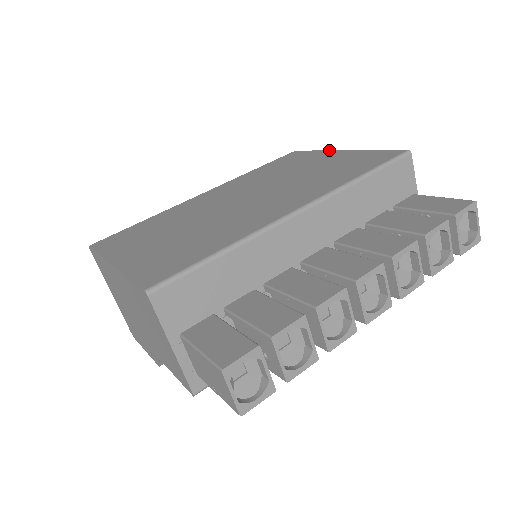
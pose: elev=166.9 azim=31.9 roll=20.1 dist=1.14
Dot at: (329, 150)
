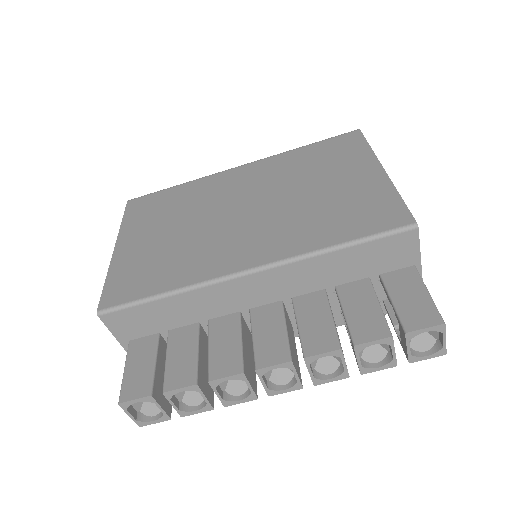
Dot at: (376, 156)
